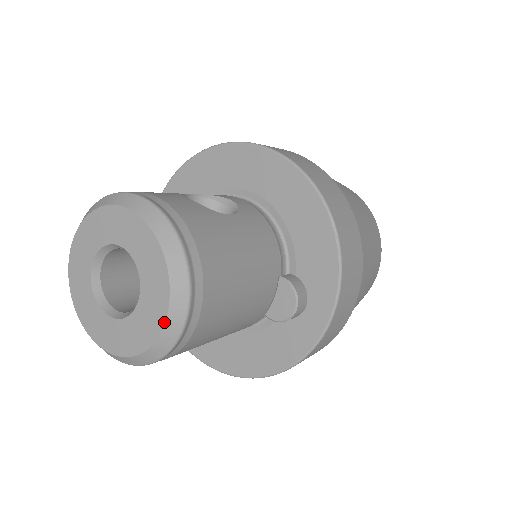
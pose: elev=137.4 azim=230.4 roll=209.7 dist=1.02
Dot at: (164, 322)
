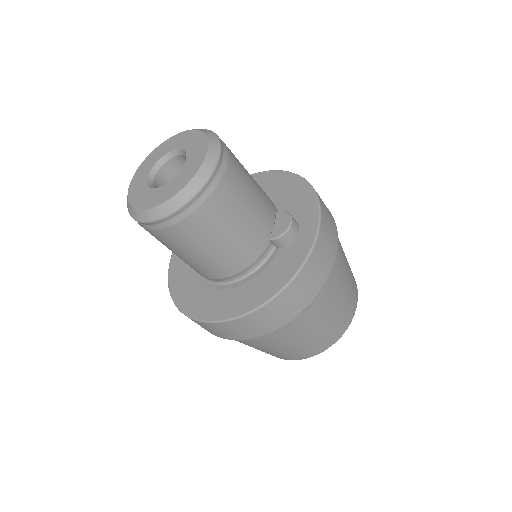
Dot at: (204, 159)
